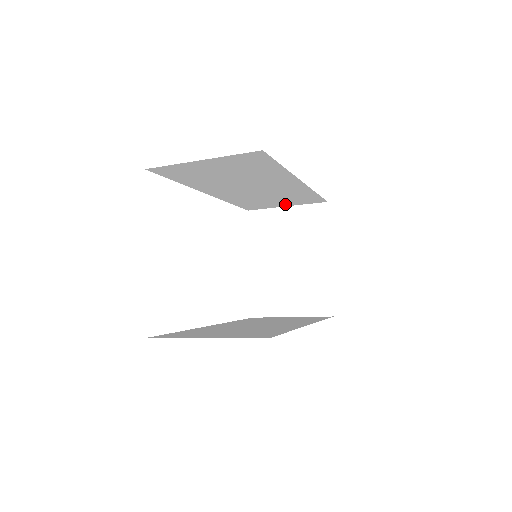
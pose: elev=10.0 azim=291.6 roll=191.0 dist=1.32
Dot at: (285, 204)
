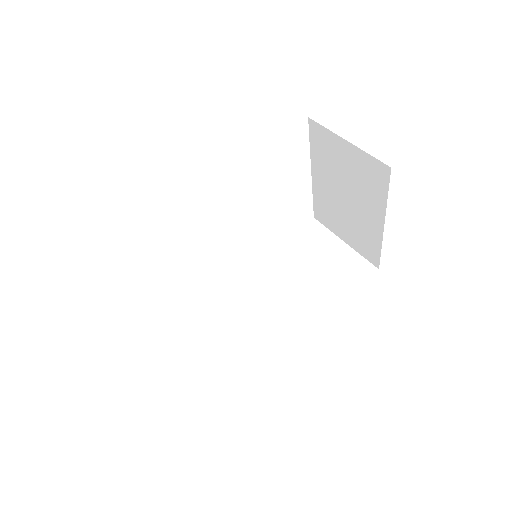
Dot at: occluded
